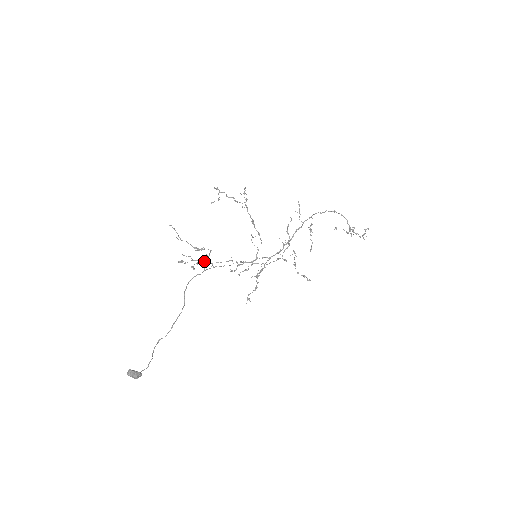
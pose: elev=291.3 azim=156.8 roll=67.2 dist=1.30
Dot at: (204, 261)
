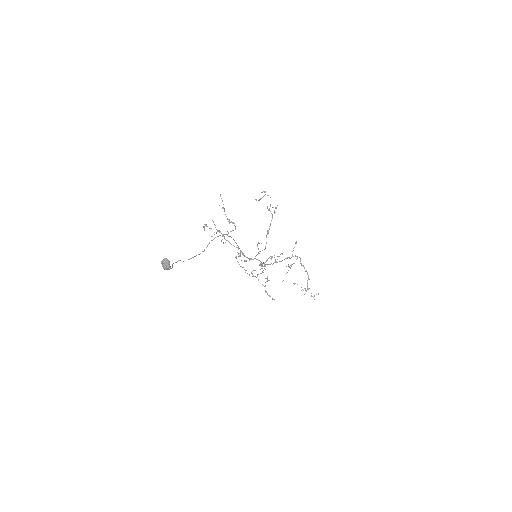
Dot at: occluded
